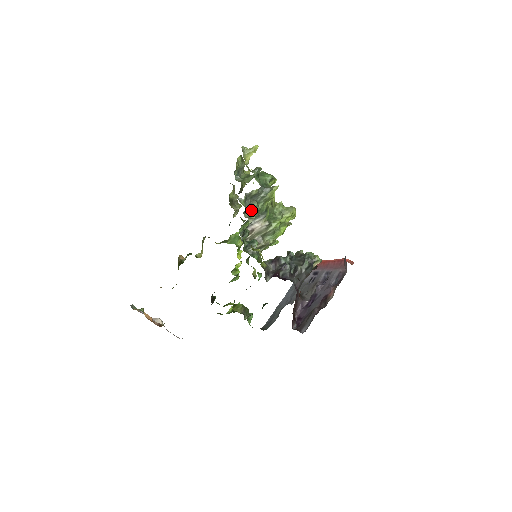
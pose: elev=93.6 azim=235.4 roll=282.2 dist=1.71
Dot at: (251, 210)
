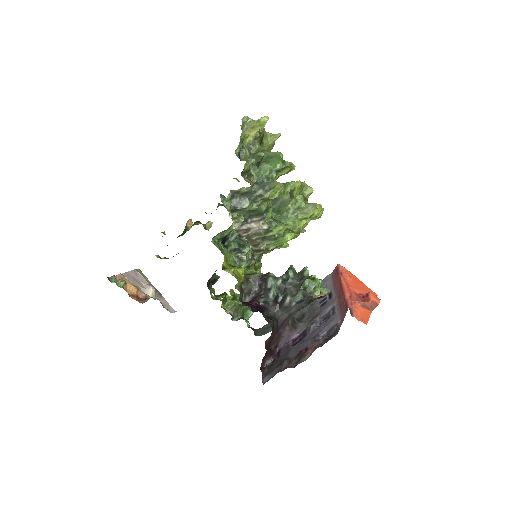
Dot at: (241, 210)
